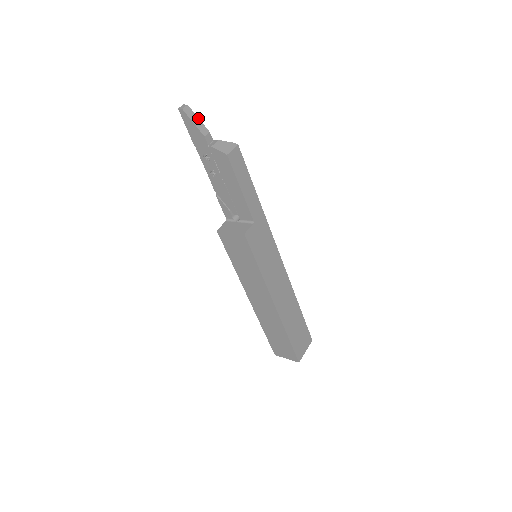
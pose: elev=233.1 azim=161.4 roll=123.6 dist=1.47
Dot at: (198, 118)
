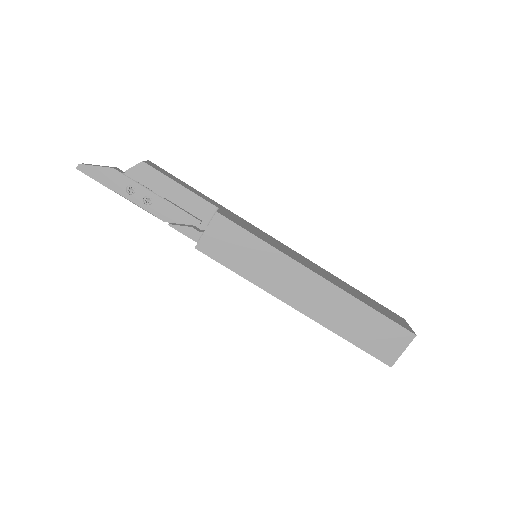
Dot at: occluded
